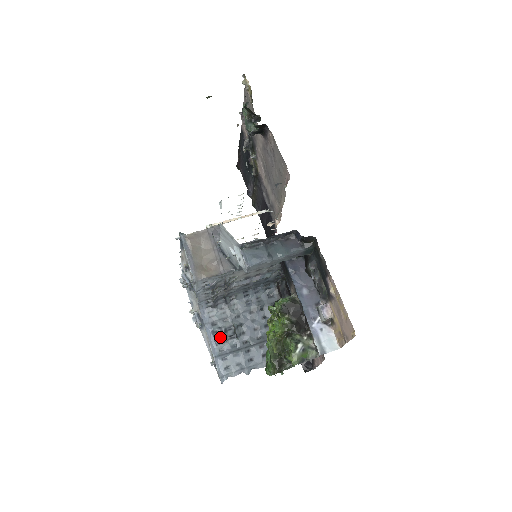
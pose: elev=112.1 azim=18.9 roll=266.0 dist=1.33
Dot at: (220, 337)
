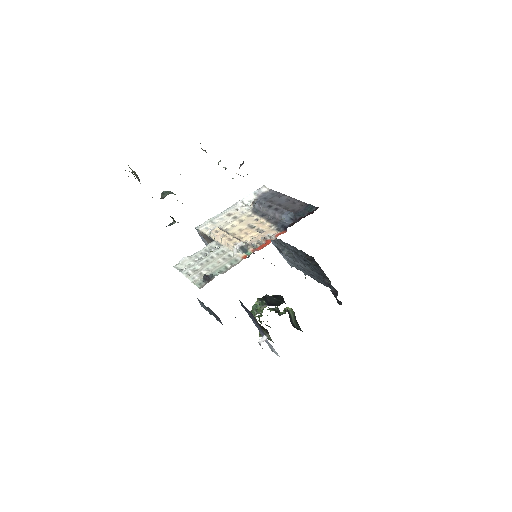
Dot at: (280, 251)
